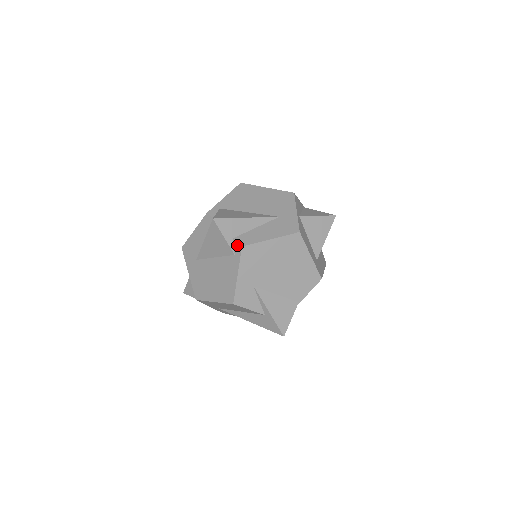
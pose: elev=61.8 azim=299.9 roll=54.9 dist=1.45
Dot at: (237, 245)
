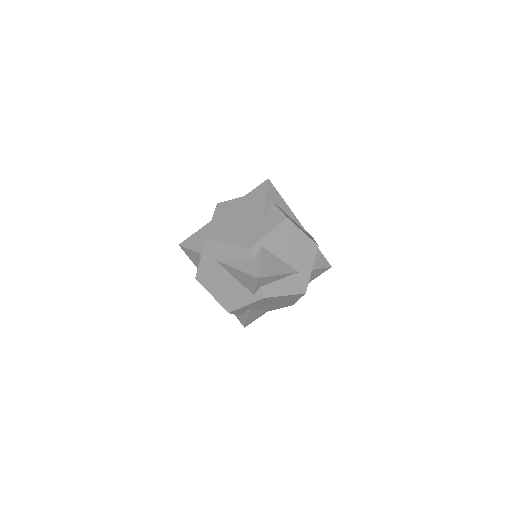
Dot at: (261, 293)
